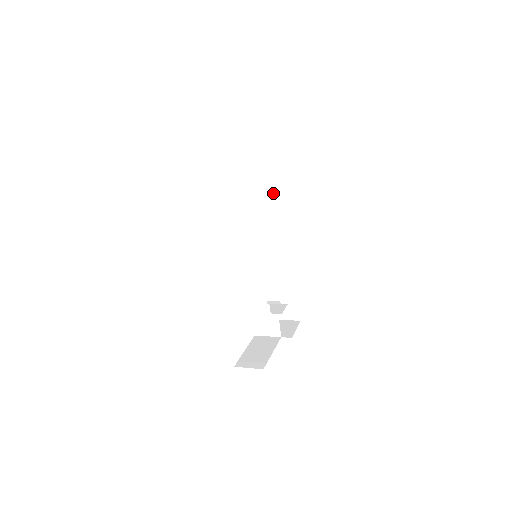
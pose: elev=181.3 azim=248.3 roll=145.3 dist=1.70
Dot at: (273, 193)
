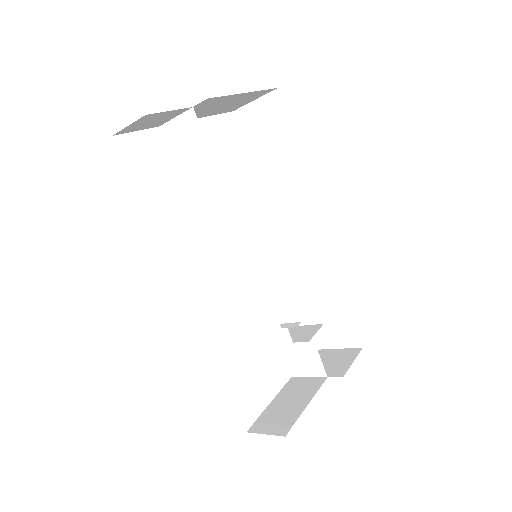
Dot at: (279, 160)
